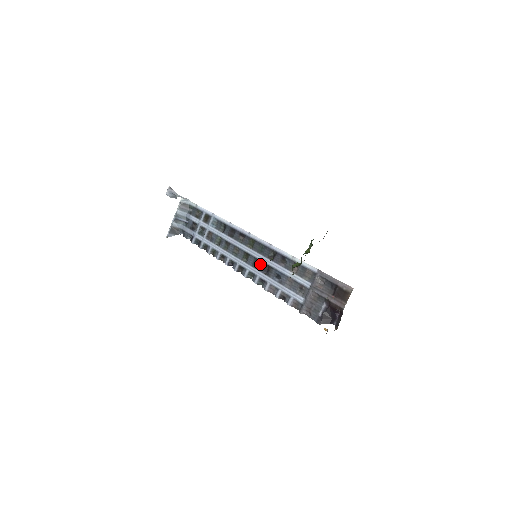
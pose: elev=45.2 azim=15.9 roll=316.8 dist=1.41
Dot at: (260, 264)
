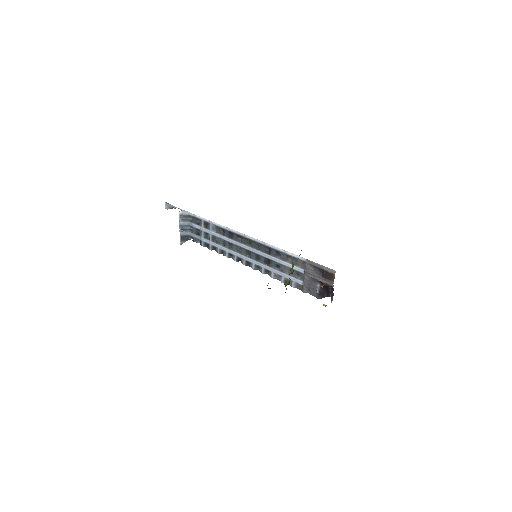
Dot at: (261, 258)
